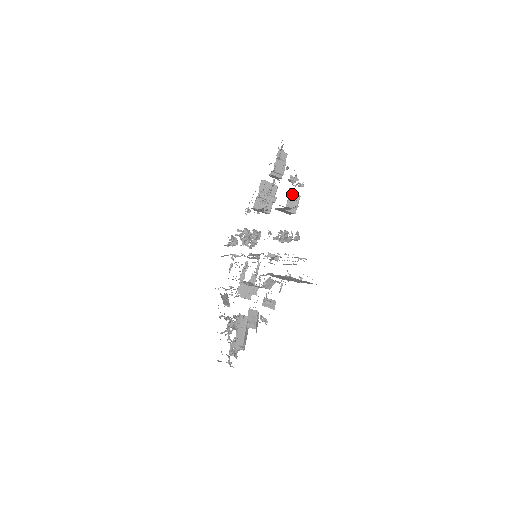
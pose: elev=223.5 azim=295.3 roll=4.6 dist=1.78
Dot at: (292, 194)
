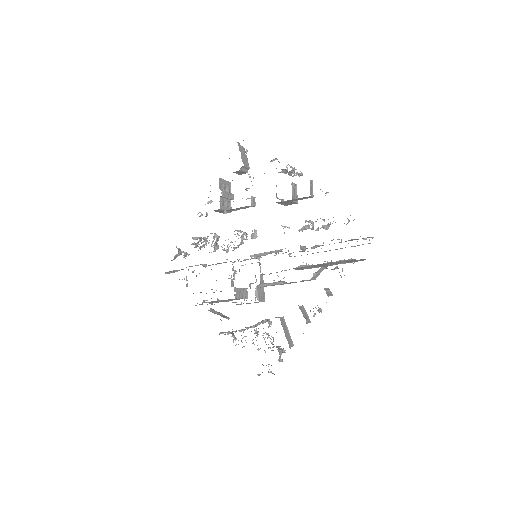
Dot at: (310, 183)
